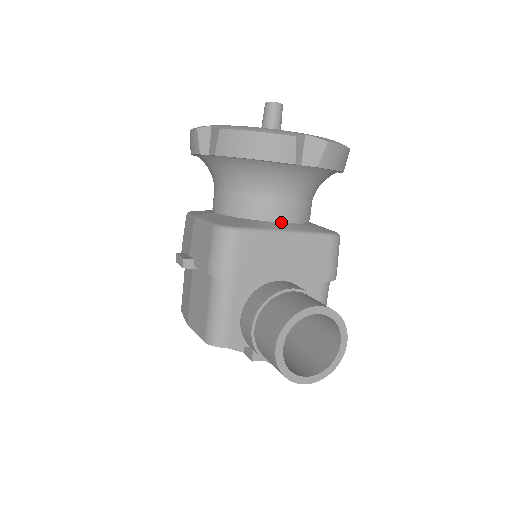
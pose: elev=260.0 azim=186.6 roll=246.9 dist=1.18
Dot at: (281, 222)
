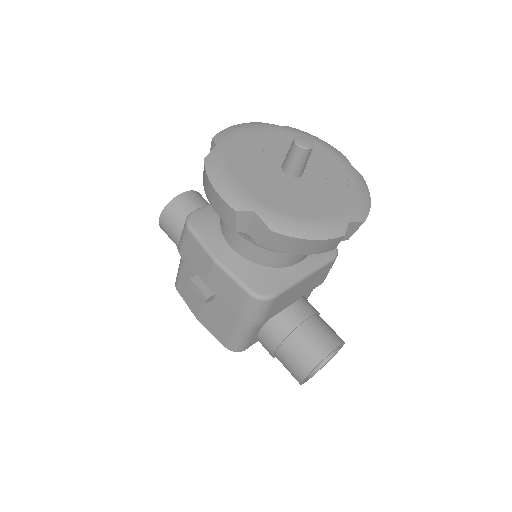
Dot at: (299, 262)
